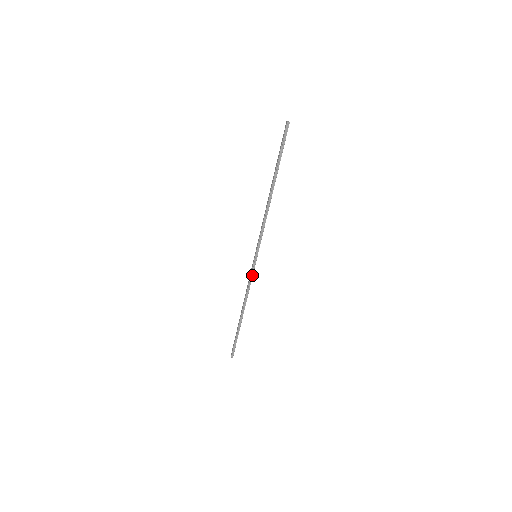
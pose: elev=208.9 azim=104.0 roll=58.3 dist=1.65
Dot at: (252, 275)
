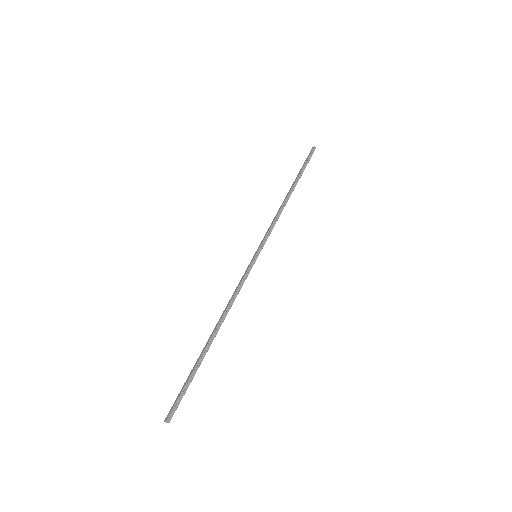
Dot at: (245, 278)
